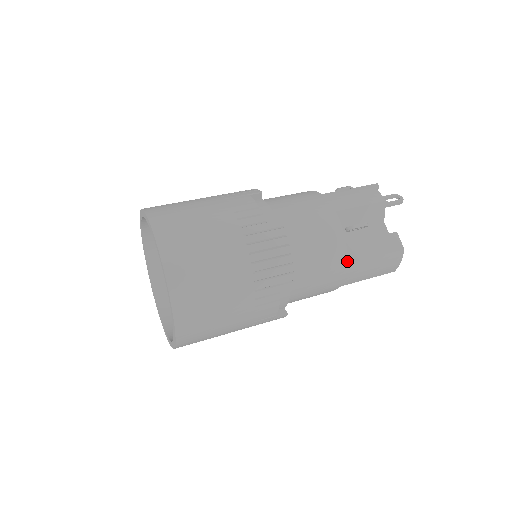
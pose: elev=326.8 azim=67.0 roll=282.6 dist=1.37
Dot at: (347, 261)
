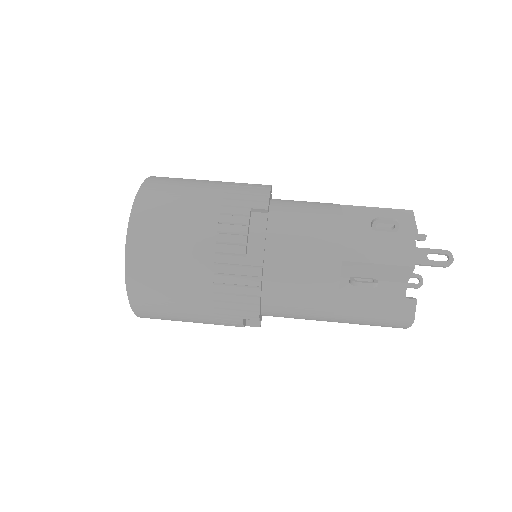
Dot at: (335, 312)
